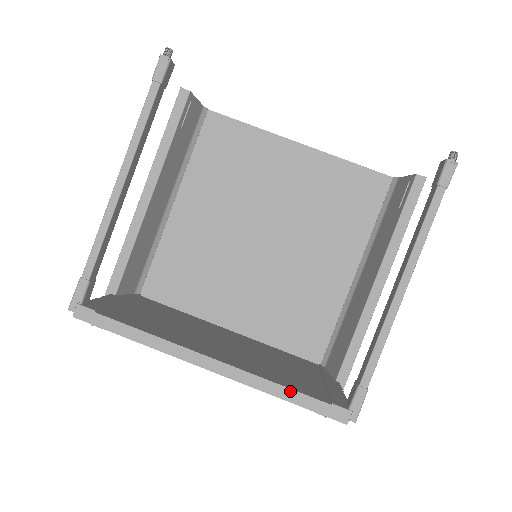
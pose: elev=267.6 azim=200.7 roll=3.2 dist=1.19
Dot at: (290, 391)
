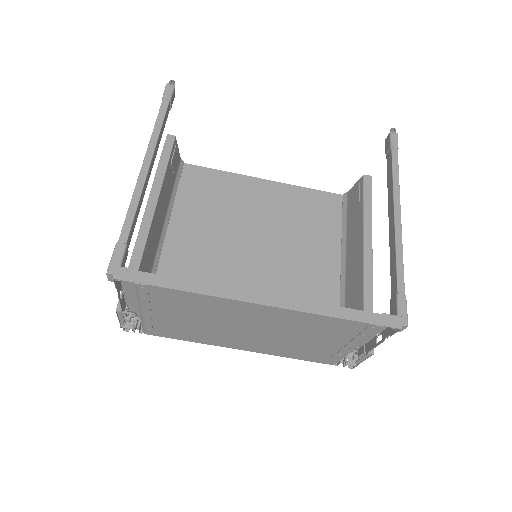
Dot at: (342, 309)
